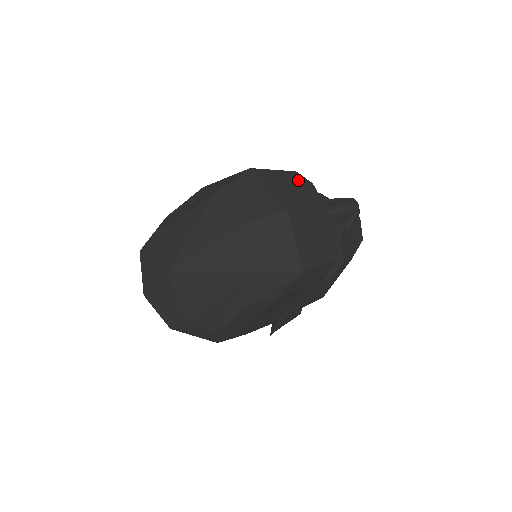
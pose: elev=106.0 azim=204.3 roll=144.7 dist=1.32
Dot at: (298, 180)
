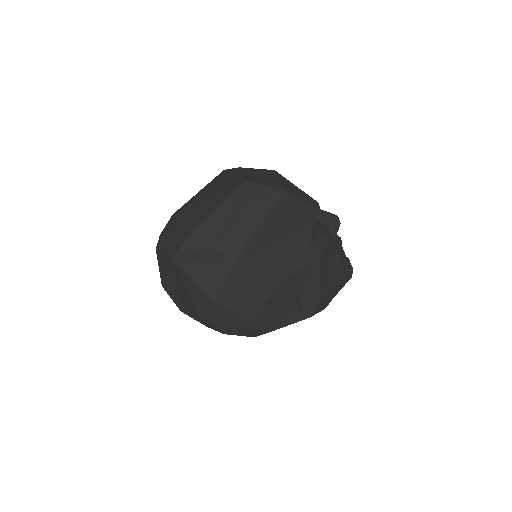
Dot at: occluded
